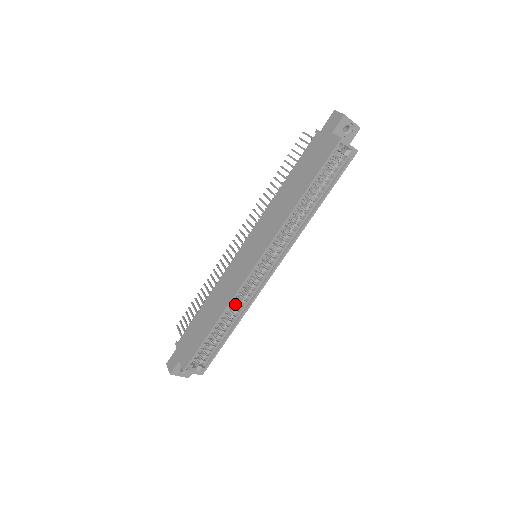
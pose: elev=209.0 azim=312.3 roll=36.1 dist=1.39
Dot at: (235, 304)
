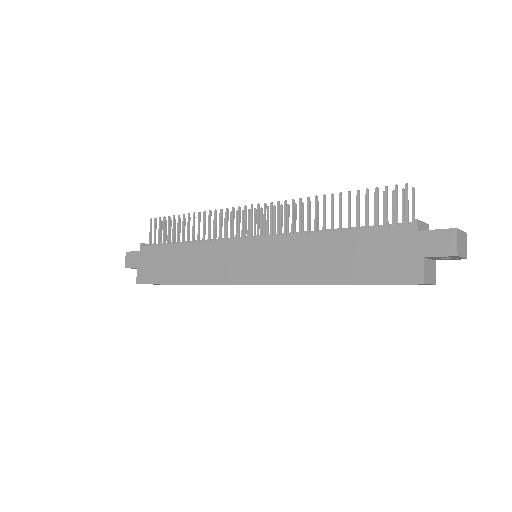
Dot at: occluded
